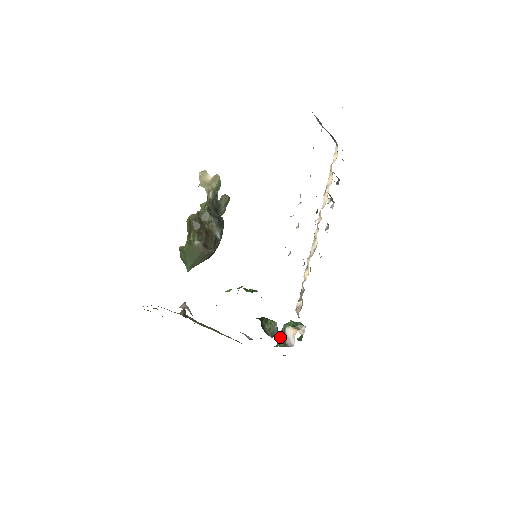
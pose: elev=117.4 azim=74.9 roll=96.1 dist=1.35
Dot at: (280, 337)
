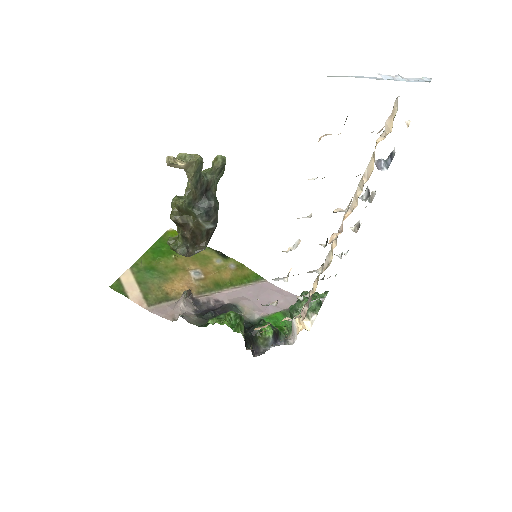
Dot at: (281, 333)
